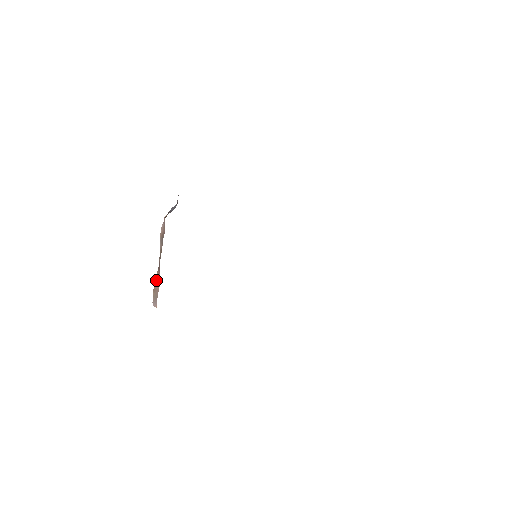
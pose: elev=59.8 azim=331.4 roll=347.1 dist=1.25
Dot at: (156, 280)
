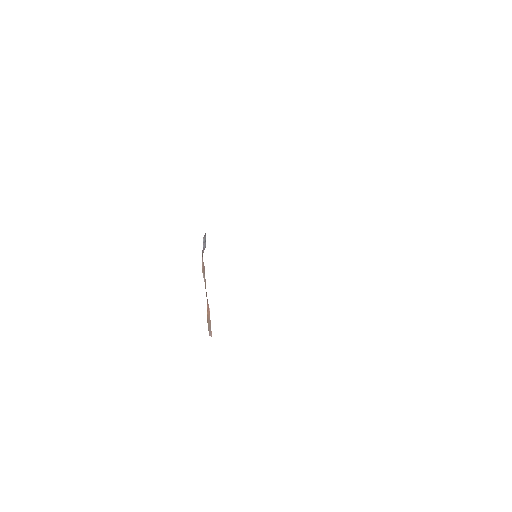
Dot at: (207, 311)
